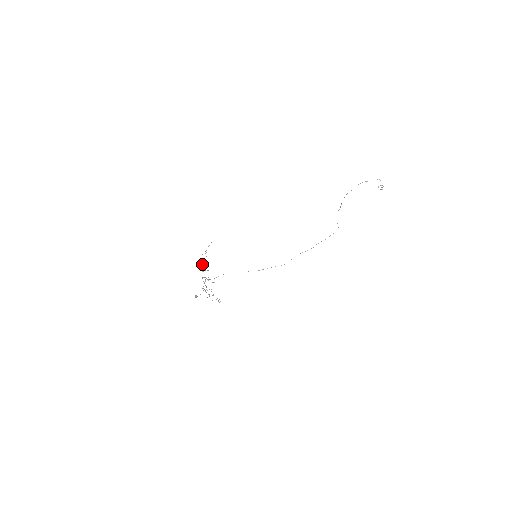
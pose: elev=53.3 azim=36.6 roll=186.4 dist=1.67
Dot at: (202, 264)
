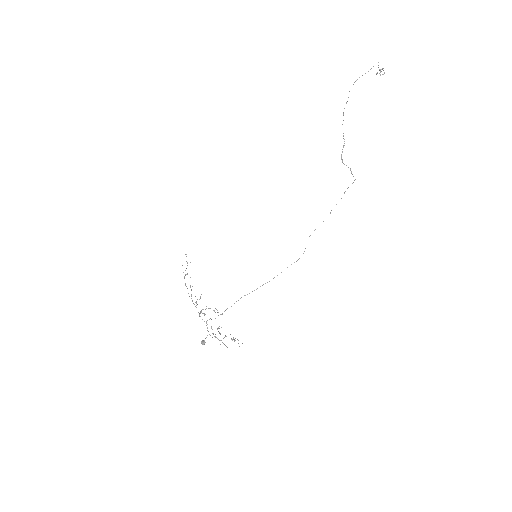
Dot at: occluded
